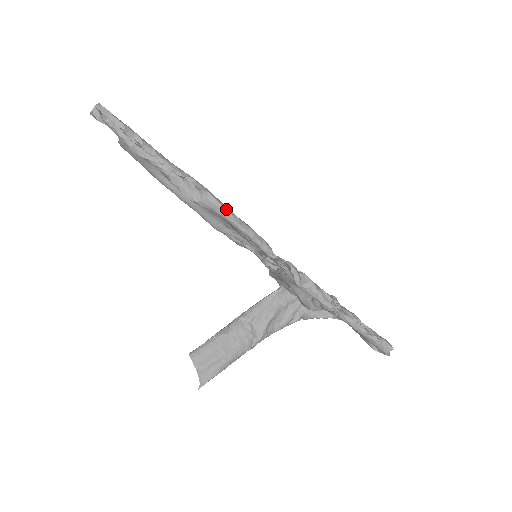
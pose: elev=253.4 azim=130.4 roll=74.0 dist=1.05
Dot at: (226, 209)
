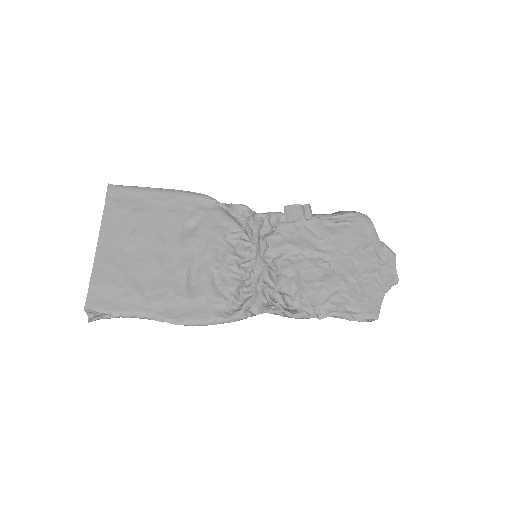
Dot at: (200, 325)
